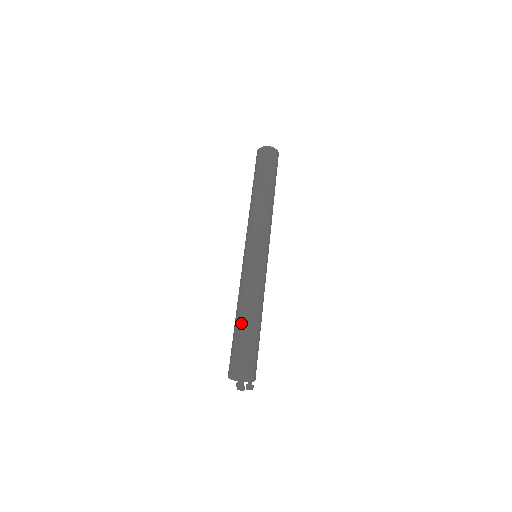
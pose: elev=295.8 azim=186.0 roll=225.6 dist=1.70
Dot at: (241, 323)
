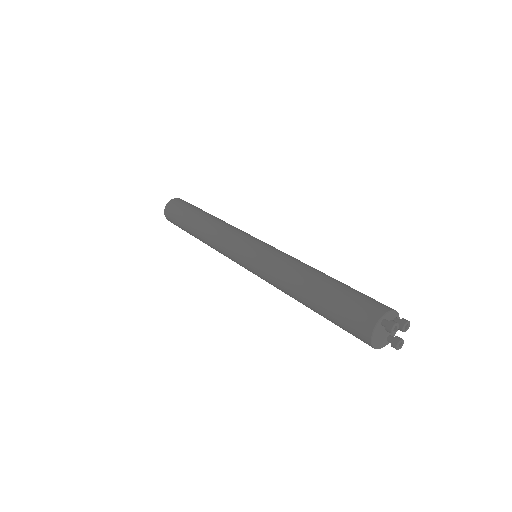
Dot at: (314, 291)
